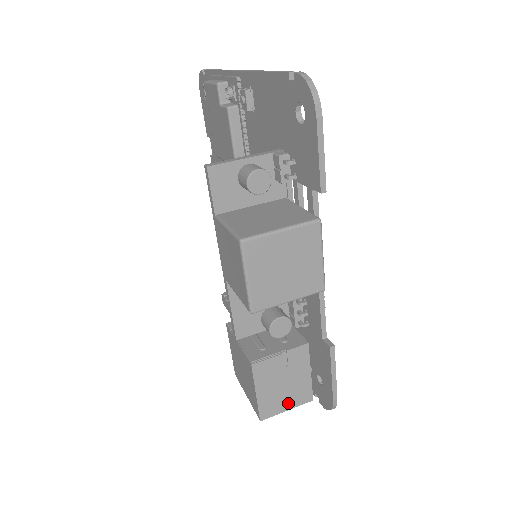
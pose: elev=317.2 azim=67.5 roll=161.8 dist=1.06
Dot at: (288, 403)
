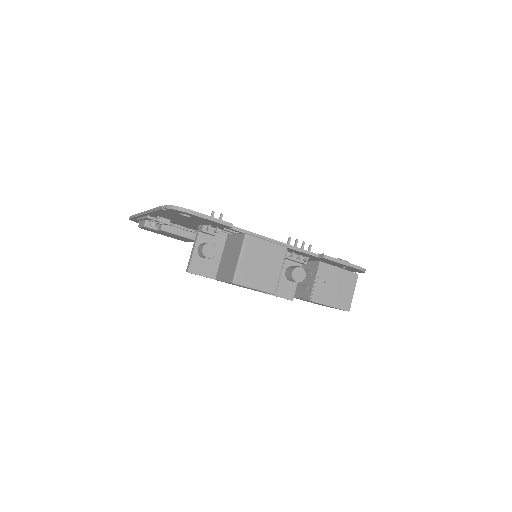
Dot at: (349, 290)
